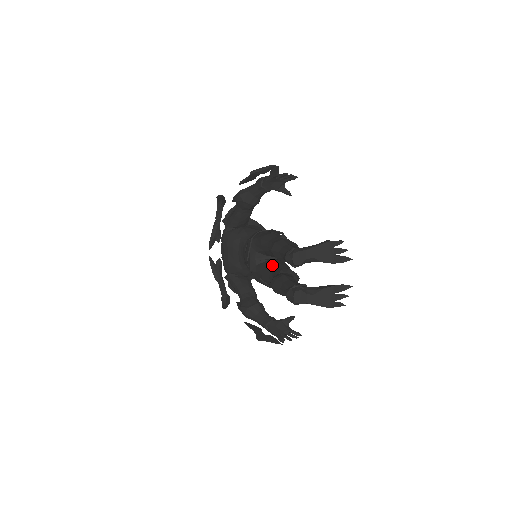
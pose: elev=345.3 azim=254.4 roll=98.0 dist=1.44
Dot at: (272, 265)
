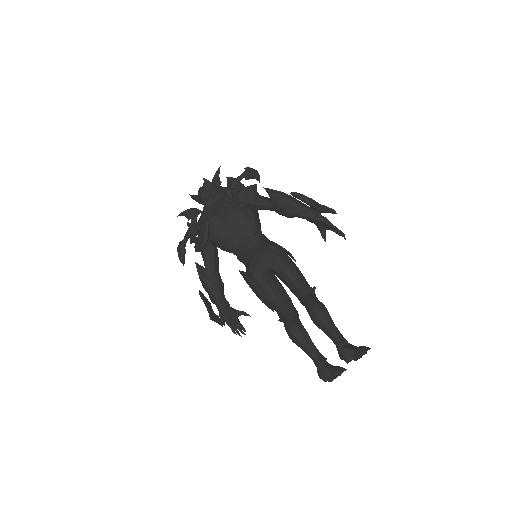
Dot at: (279, 290)
